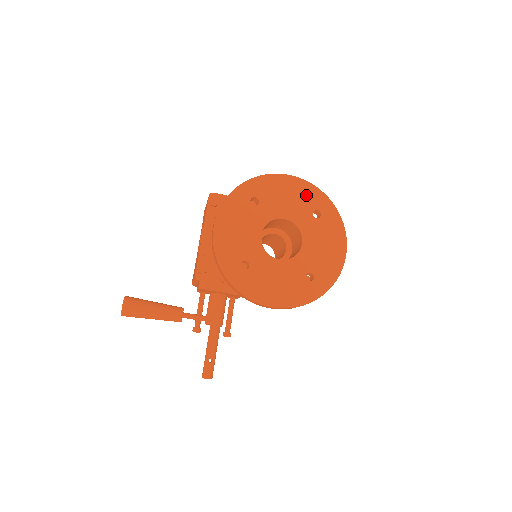
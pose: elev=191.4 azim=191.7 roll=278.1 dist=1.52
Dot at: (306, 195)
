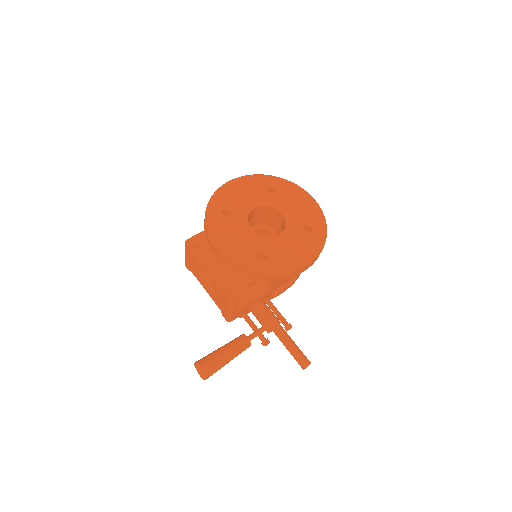
Dot at: (253, 184)
